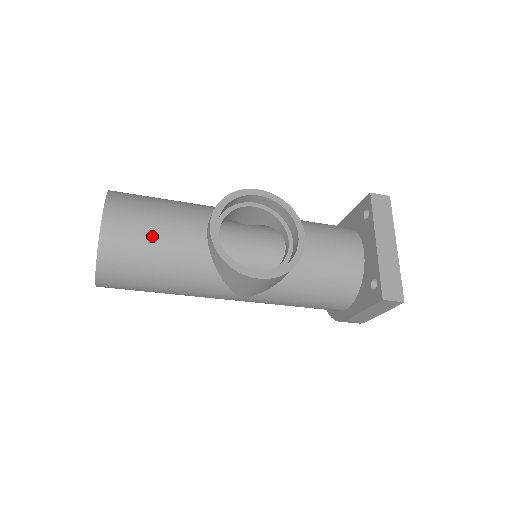
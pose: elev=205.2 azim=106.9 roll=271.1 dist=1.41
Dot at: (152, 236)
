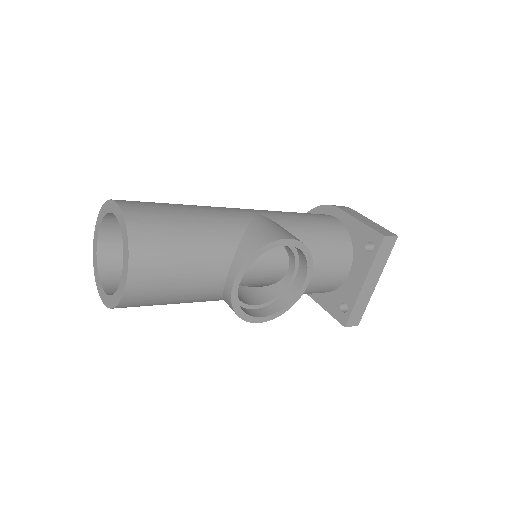
Dot at: (174, 291)
